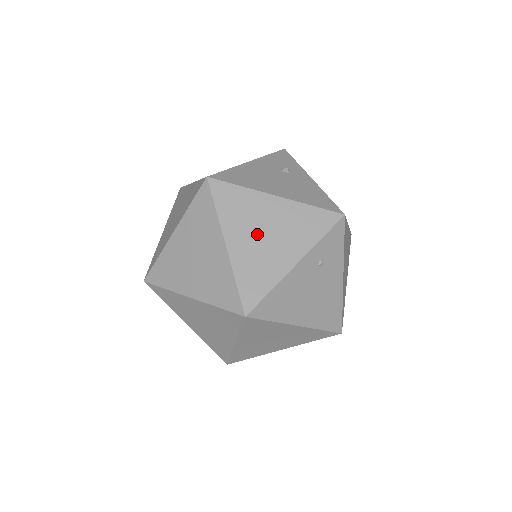
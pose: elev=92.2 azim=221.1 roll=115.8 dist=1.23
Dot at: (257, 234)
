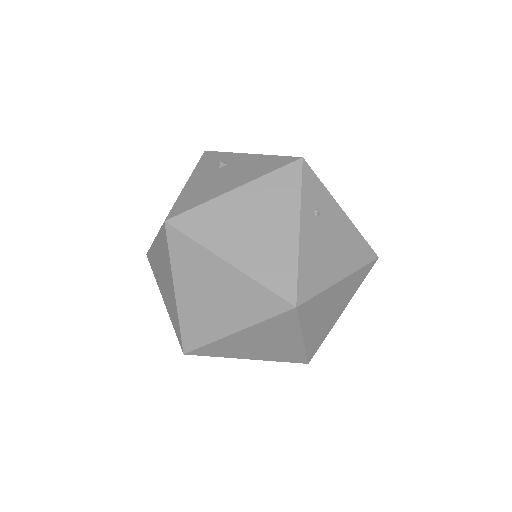
Dot at: (246, 233)
